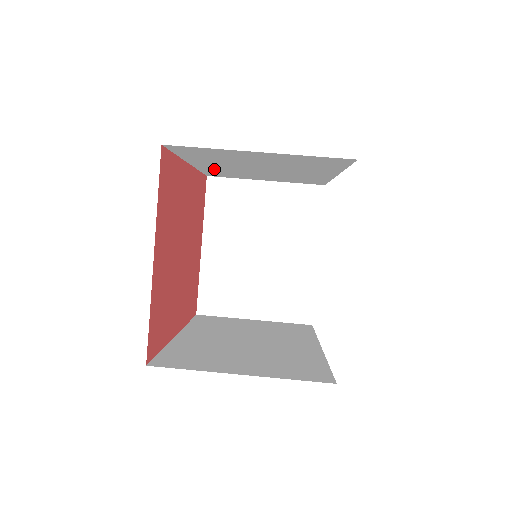
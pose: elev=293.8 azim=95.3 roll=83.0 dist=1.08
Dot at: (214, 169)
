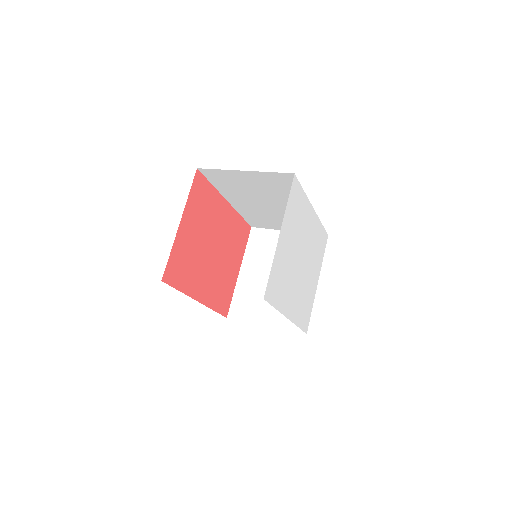
Dot at: (246, 210)
